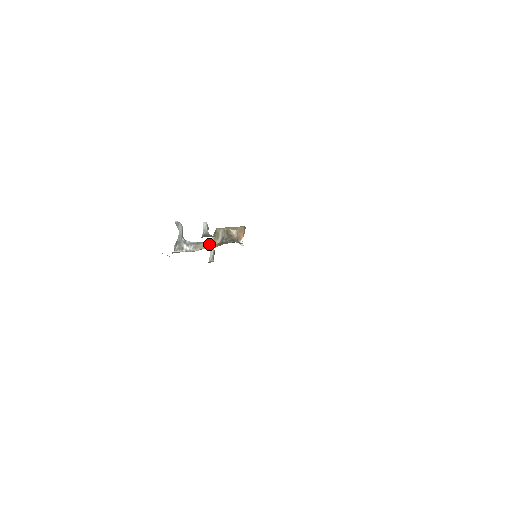
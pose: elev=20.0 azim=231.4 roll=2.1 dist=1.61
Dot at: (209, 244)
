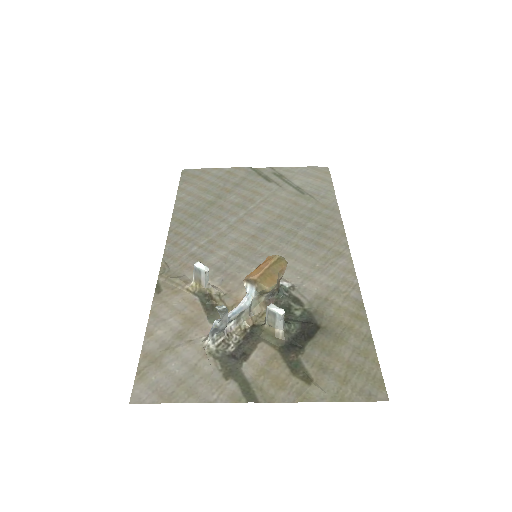
Dot at: (251, 307)
